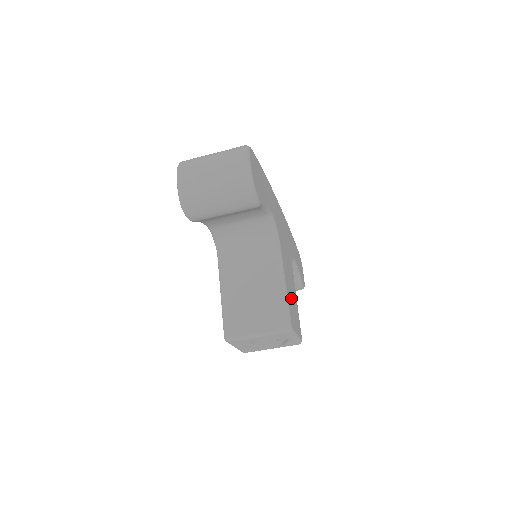
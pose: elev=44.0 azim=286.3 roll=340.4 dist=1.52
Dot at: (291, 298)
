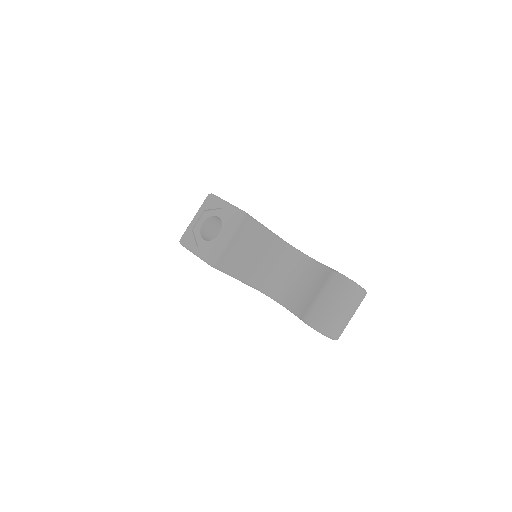
Dot at: occluded
